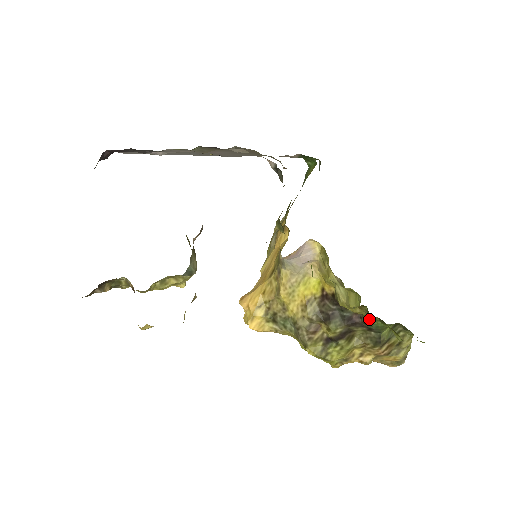
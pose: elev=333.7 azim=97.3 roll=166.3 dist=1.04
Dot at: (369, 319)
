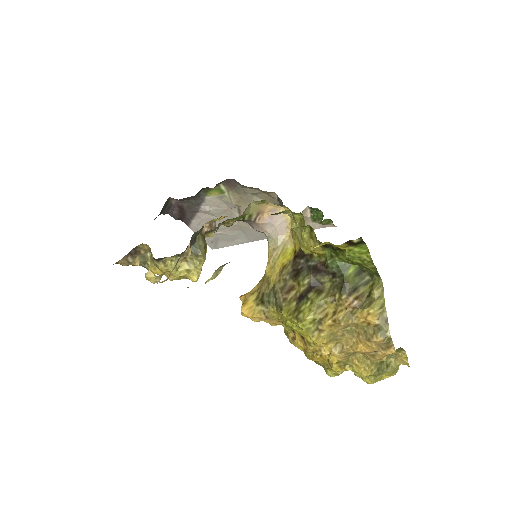
Dot at: (328, 259)
